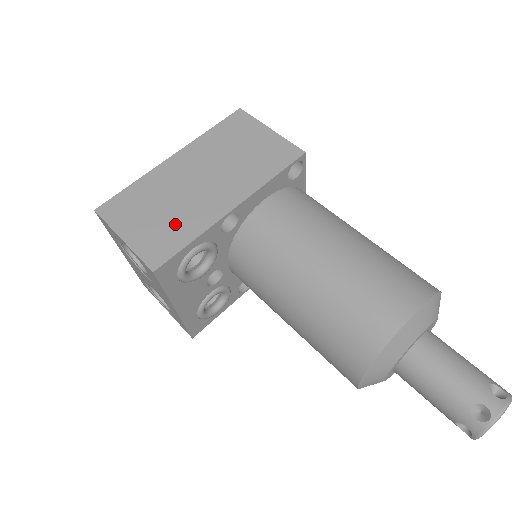
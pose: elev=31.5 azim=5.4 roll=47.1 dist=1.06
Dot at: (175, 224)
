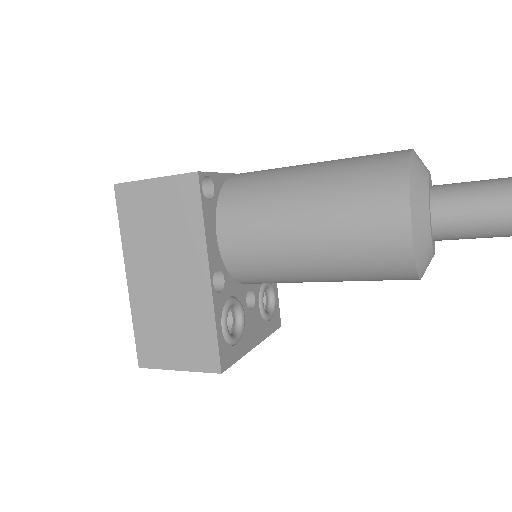
Dot at: (192, 327)
